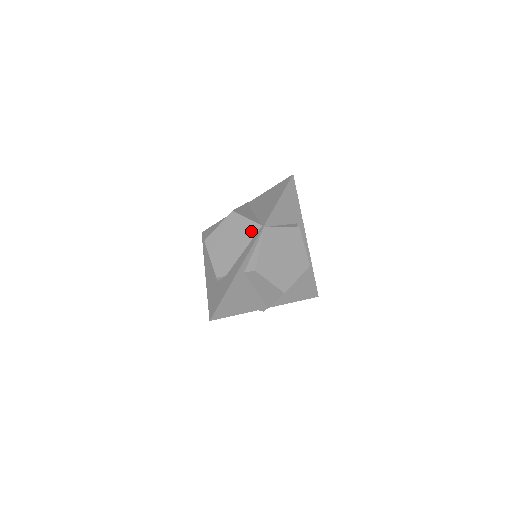
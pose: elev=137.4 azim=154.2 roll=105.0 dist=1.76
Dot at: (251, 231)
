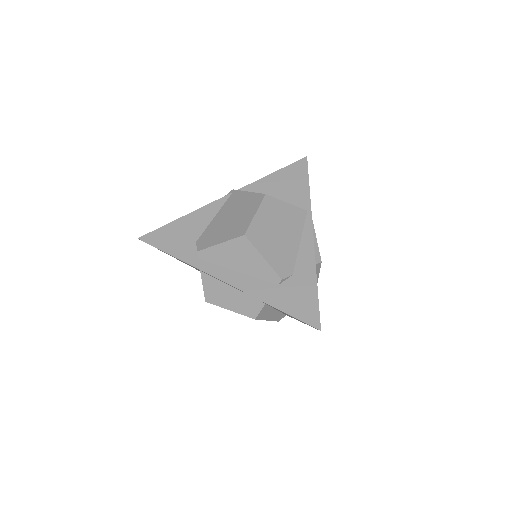
Dot at: (299, 217)
